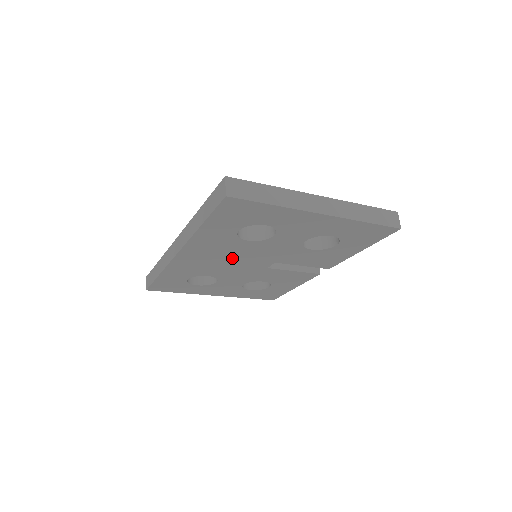
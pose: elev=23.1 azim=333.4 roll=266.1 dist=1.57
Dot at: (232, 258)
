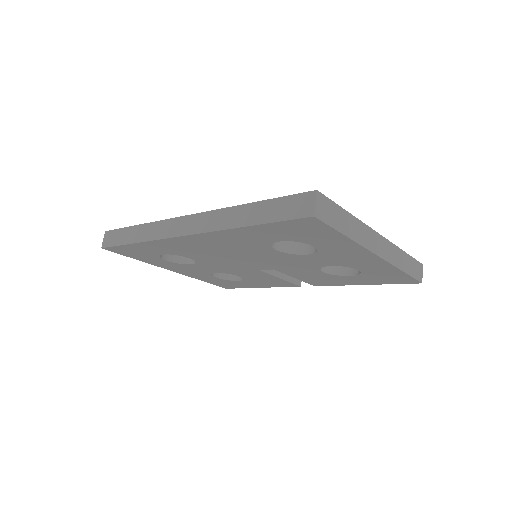
Dot at: (237, 255)
